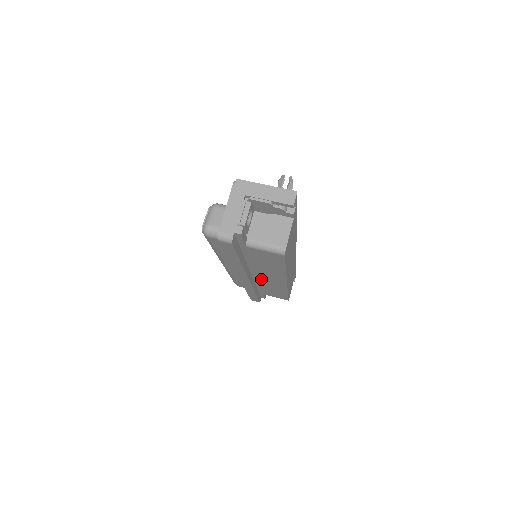
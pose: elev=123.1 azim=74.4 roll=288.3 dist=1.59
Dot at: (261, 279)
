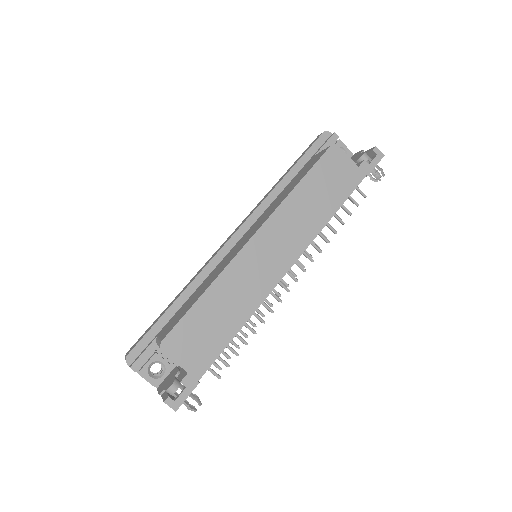
Dot at: (233, 250)
